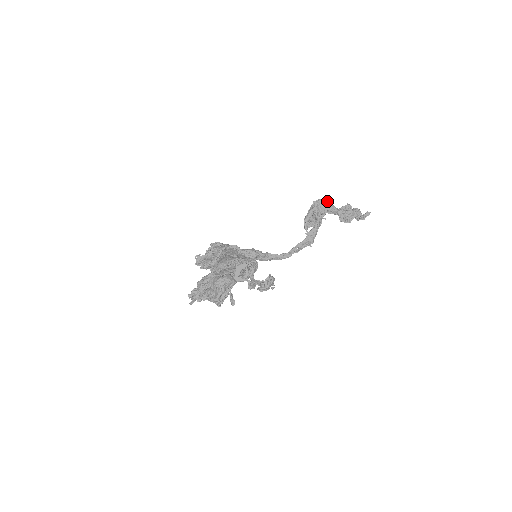
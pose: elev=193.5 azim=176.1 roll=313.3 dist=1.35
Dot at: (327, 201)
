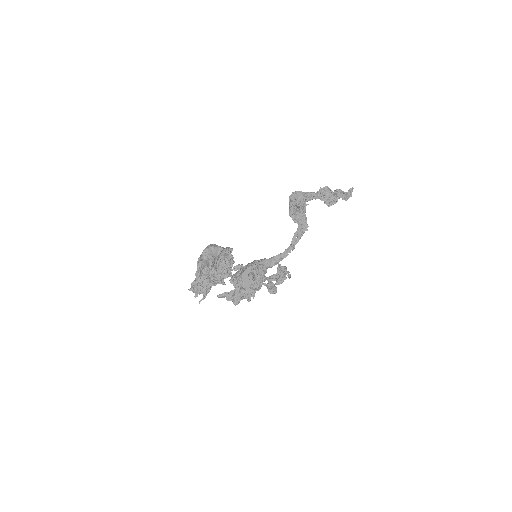
Dot at: occluded
